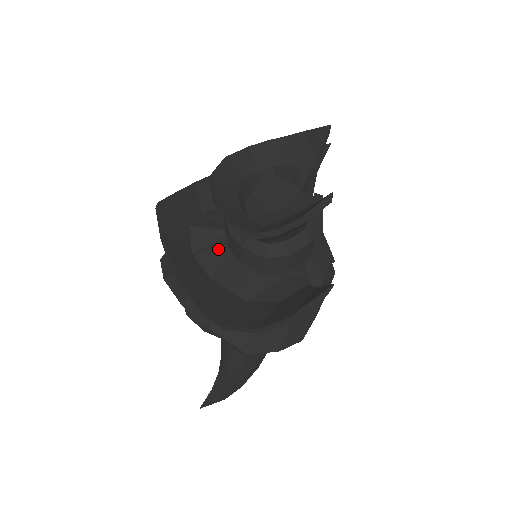
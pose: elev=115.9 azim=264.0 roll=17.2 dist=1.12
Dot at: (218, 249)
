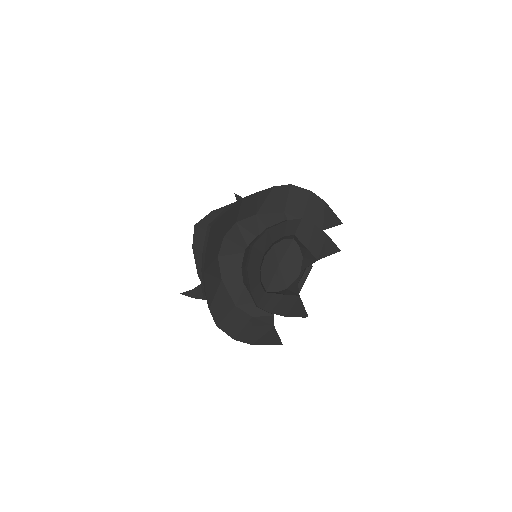
Dot at: (235, 262)
